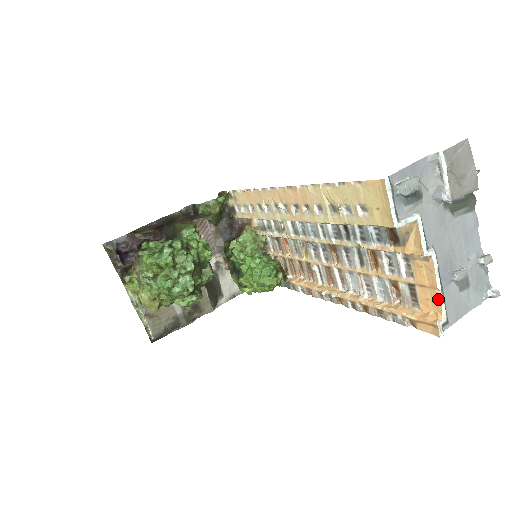
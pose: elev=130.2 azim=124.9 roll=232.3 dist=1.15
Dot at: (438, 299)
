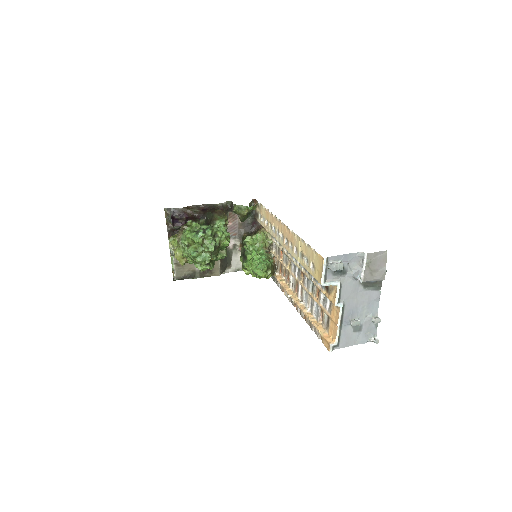
Dot at: (336, 331)
